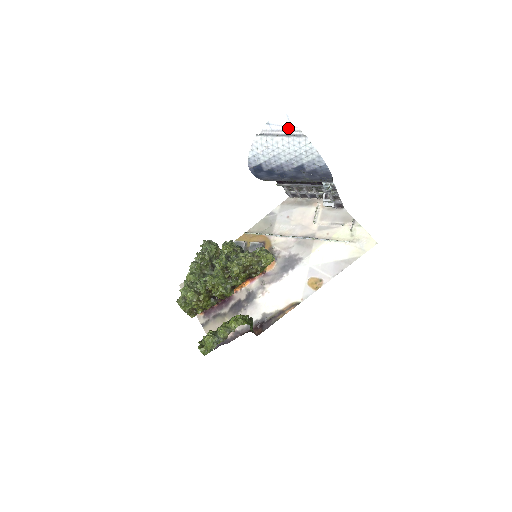
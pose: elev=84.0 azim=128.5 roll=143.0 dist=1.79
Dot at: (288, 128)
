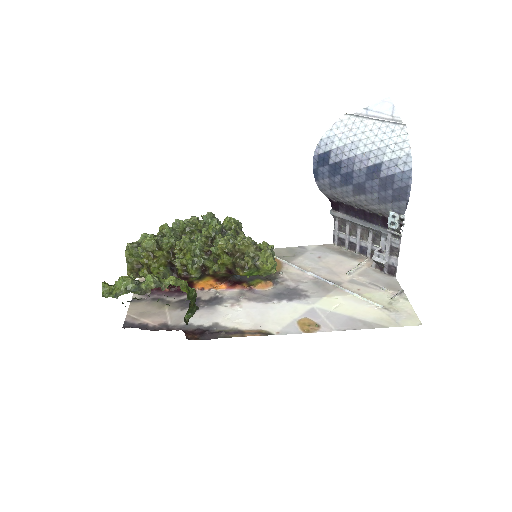
Dot at: (388, 116)
